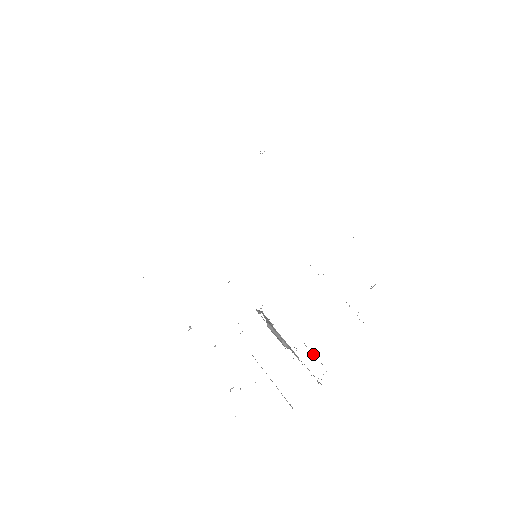
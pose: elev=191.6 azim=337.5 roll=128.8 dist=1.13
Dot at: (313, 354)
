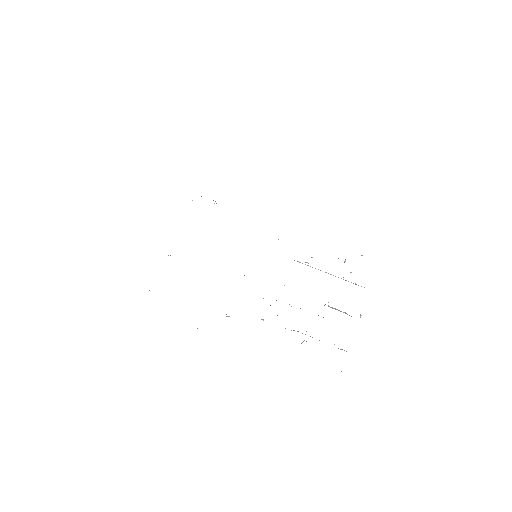
Dot at: occluded
